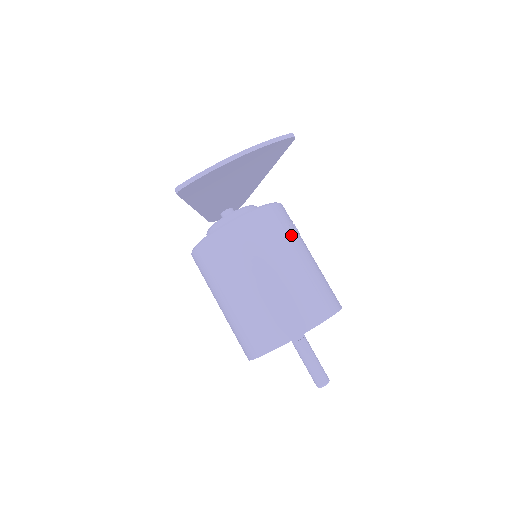
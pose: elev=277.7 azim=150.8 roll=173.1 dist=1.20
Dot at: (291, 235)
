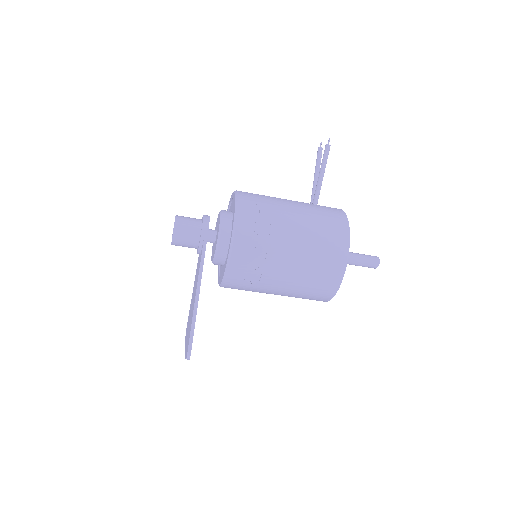
Dot at: (258, 284)
